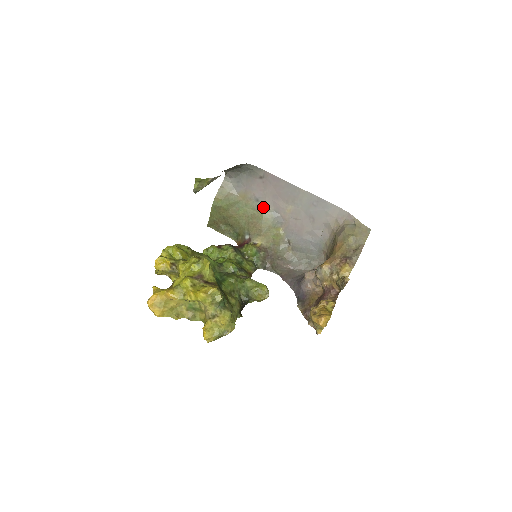
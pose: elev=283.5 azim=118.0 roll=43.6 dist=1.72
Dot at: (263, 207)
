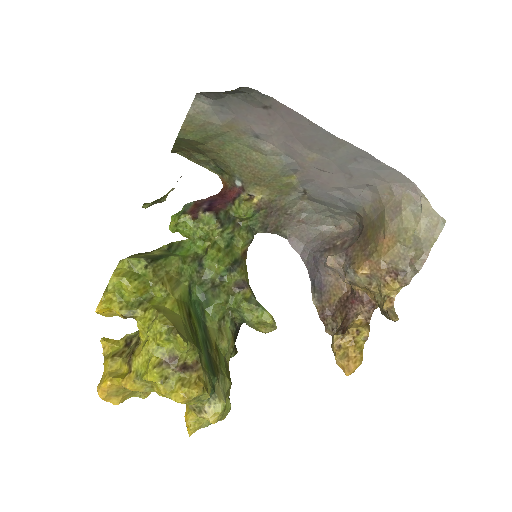
Dot at: (267, 148)
